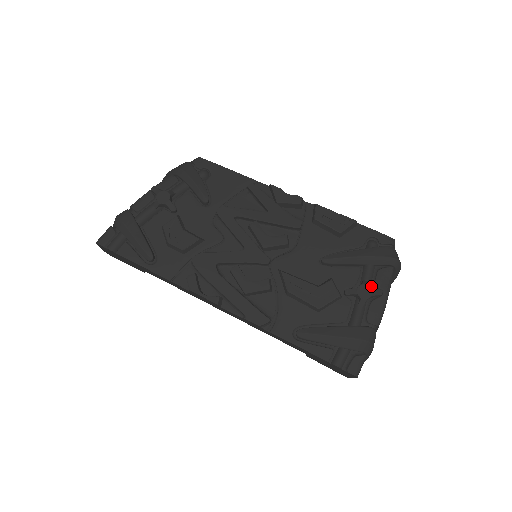
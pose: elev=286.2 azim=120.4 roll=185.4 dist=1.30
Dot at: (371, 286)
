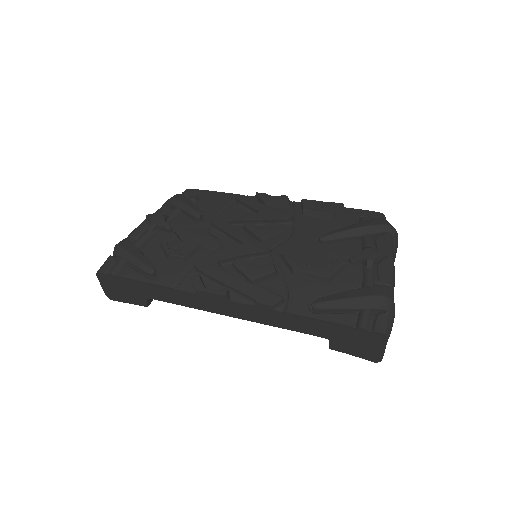
Dot at: occluded
